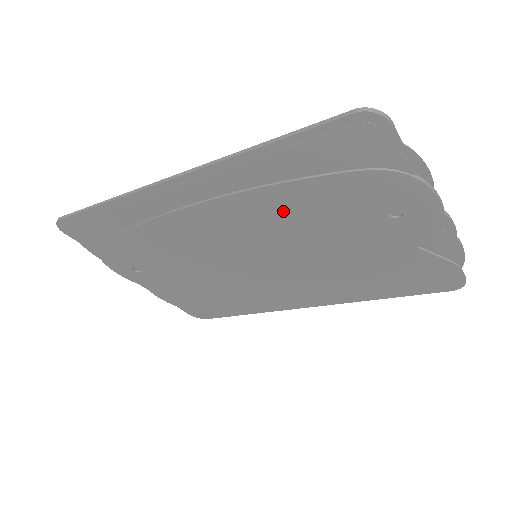
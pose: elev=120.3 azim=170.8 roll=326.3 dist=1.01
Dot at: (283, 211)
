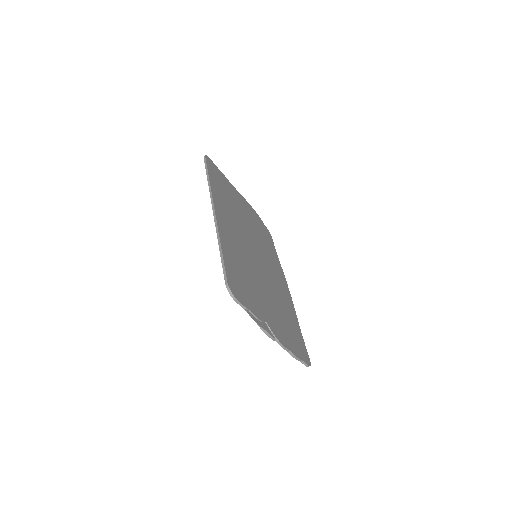
Dot at: occluded
